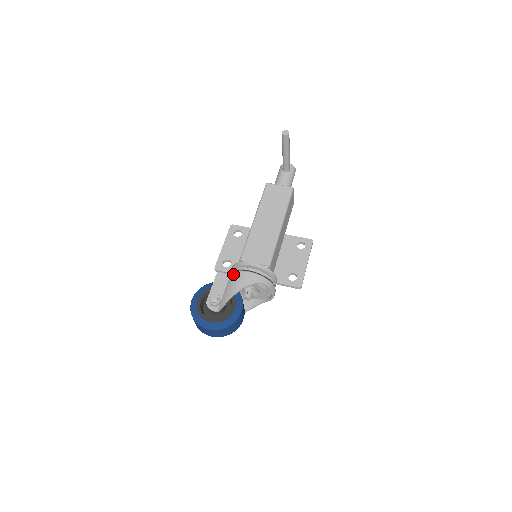
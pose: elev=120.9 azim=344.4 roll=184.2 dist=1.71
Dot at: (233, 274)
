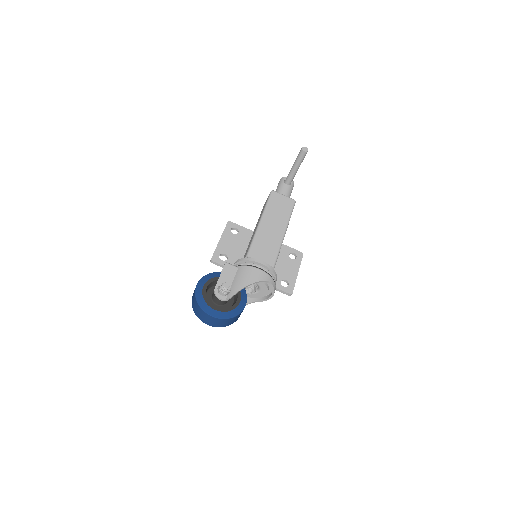
Dot at: (242, 268)
